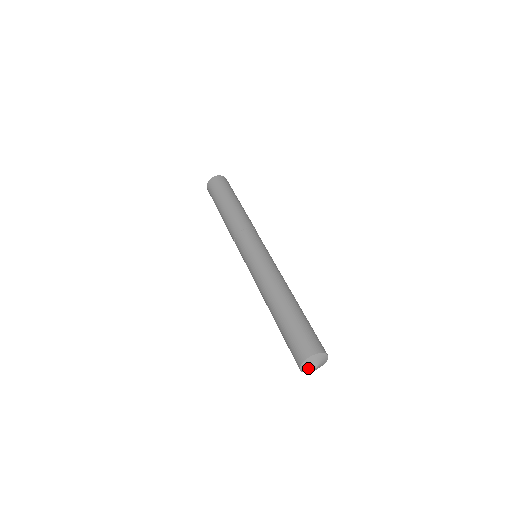
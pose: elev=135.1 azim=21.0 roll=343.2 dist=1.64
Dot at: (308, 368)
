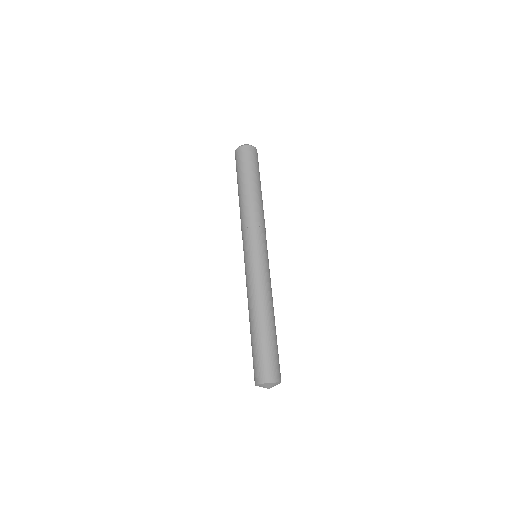
Dot at: occluded
